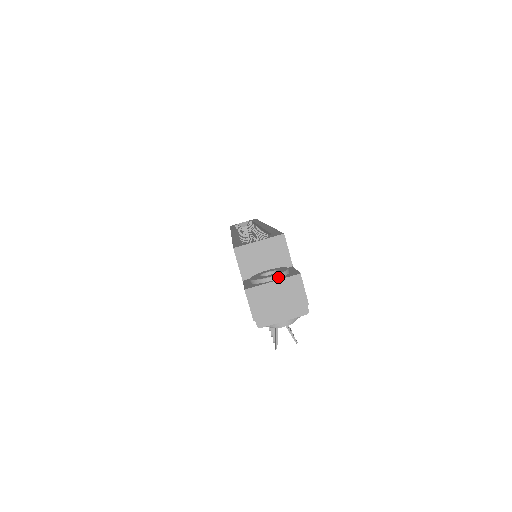
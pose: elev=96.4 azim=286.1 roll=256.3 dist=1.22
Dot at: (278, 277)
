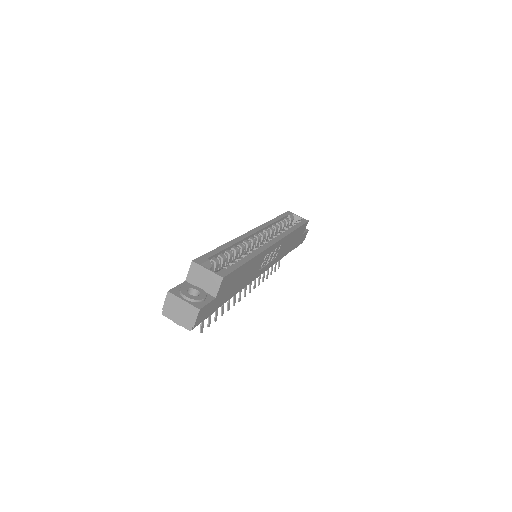
Dot at: (190, 300)
